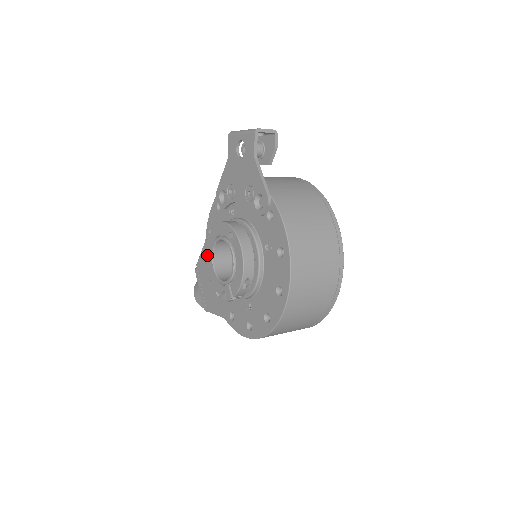
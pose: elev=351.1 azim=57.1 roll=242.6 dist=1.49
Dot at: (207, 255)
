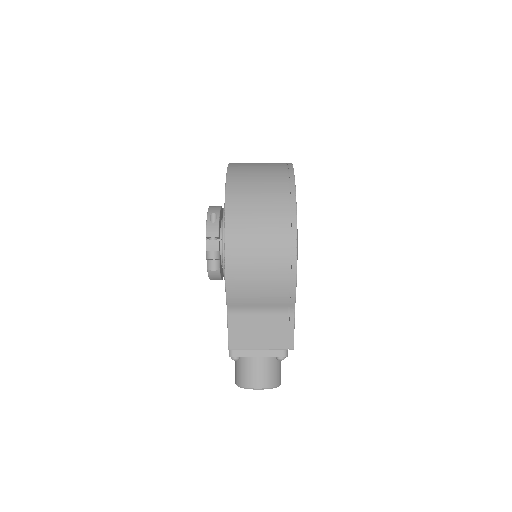
Dot at: occluded
